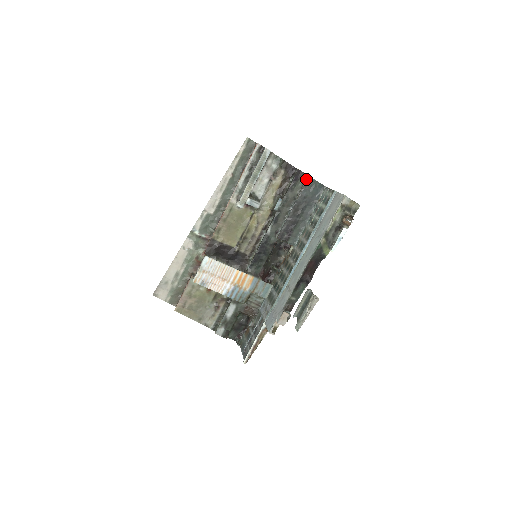
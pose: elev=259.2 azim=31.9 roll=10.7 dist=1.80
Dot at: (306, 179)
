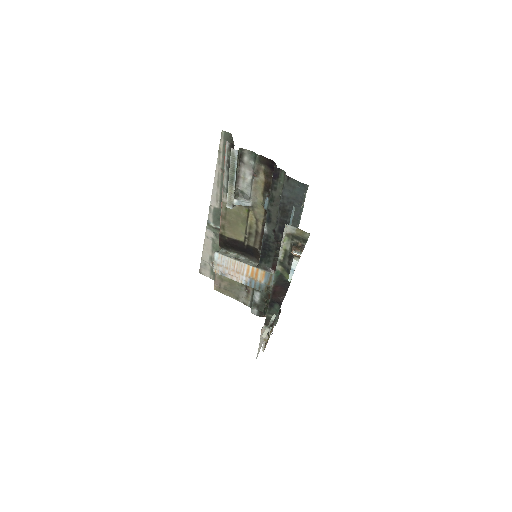
Dot at: (285, 177)
